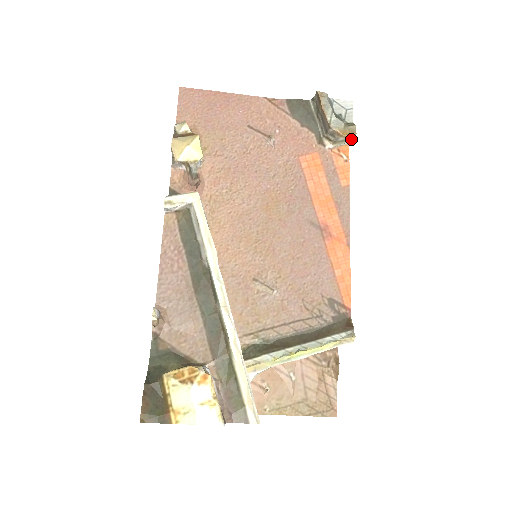
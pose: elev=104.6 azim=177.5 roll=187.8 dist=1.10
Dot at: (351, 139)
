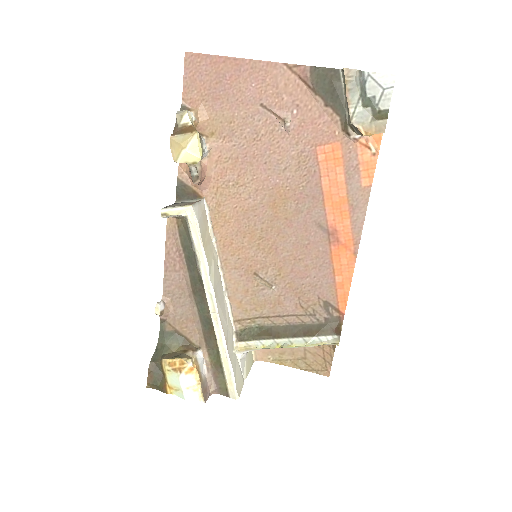
Dot at: occluded
